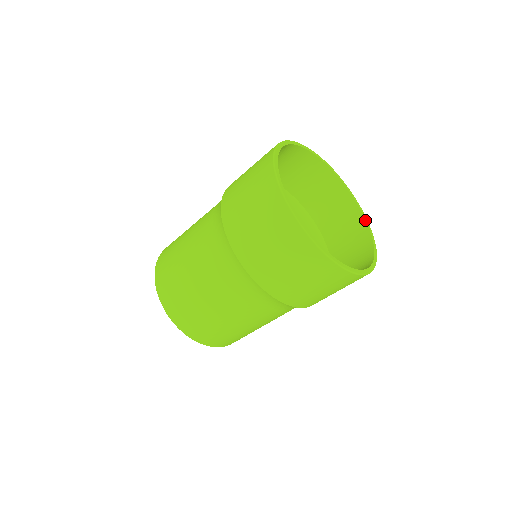
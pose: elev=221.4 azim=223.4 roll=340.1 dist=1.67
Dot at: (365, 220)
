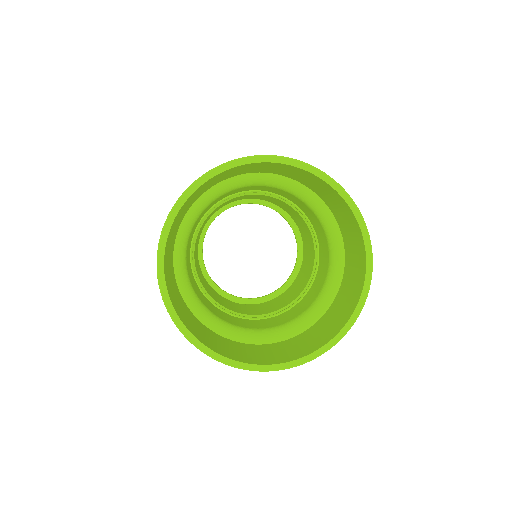
Dot at: (359, 298)
